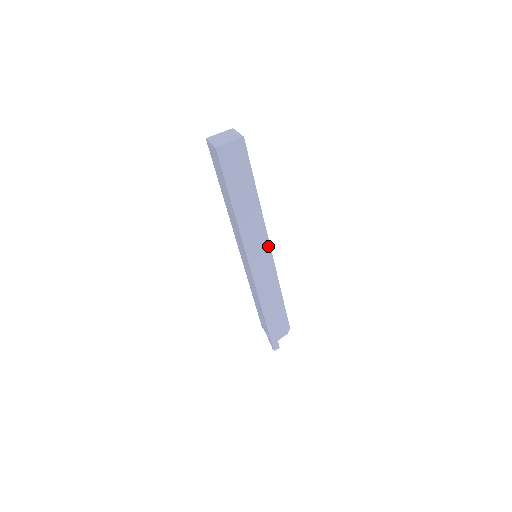
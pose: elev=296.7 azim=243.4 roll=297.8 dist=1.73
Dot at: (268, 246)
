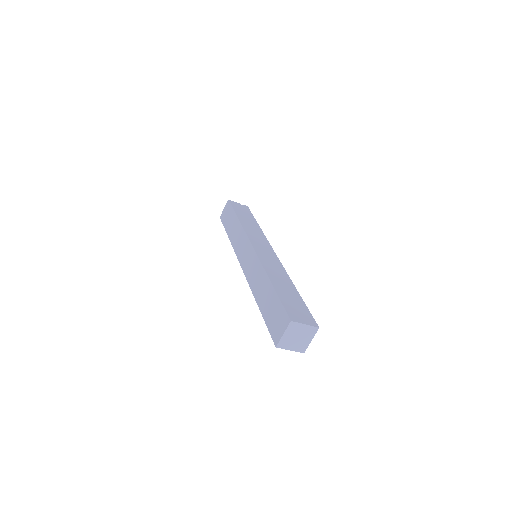
Dot at: occluded
